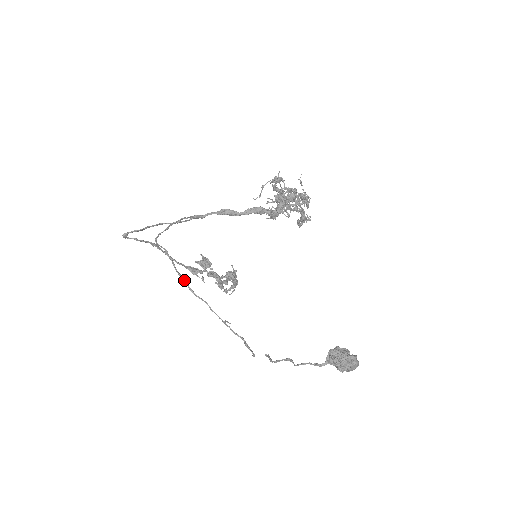
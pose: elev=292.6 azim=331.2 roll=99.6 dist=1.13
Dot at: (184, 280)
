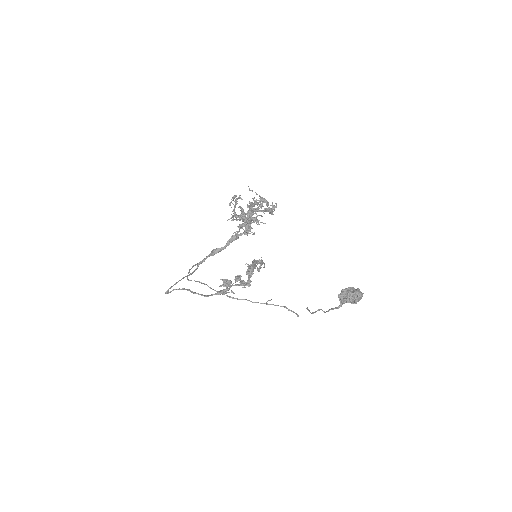
Dot at: (223, 294)
